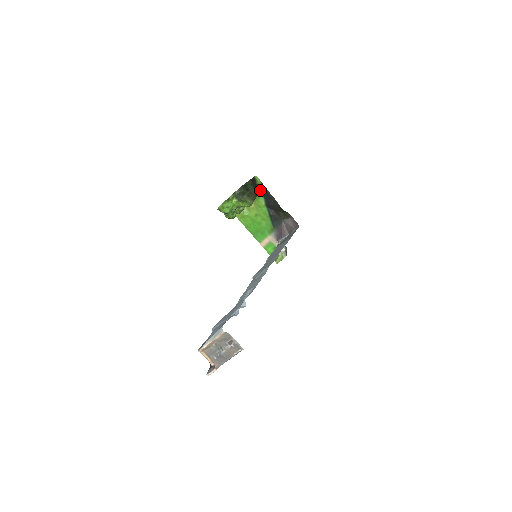
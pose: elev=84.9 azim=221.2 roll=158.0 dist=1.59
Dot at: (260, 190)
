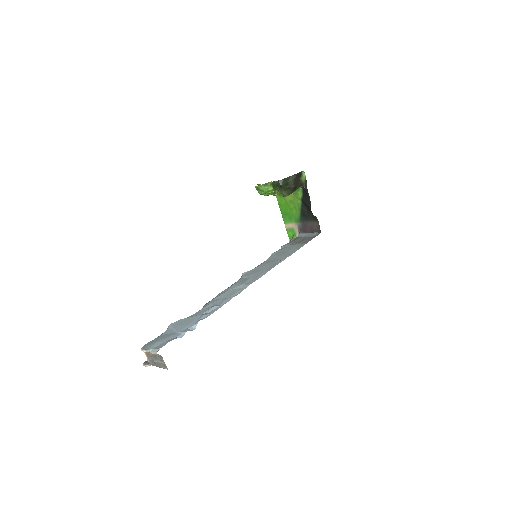
Dot at: (301, 186)
